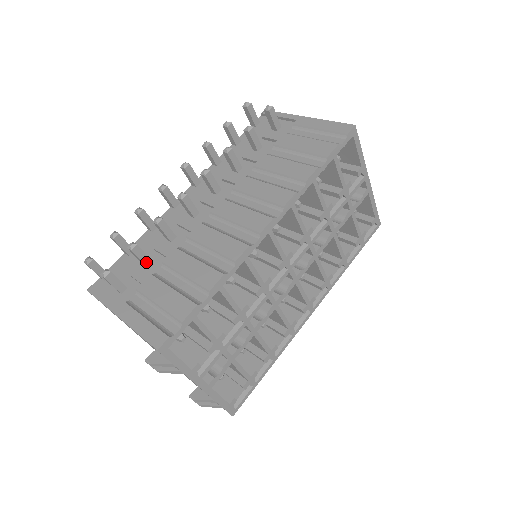
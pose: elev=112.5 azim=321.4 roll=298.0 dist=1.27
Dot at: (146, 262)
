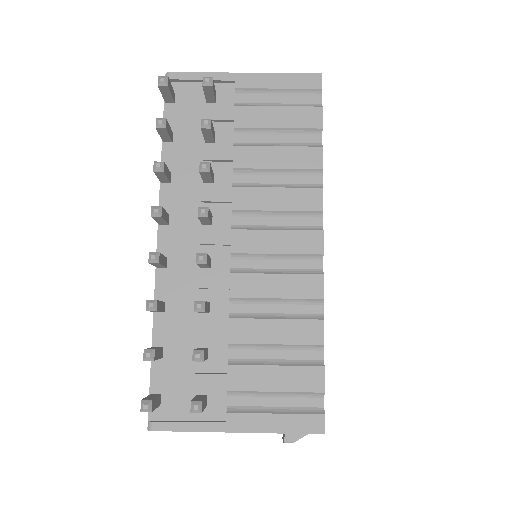
Dot at: (207, 355)
